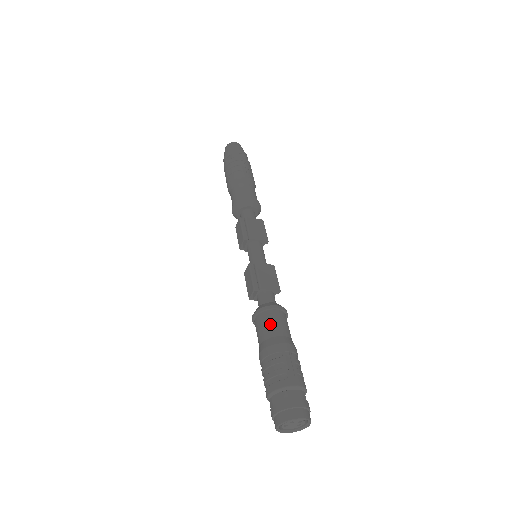
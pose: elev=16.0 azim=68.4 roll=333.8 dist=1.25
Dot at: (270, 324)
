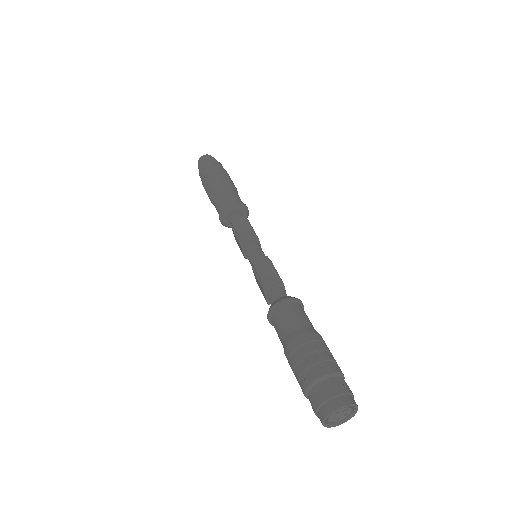
Dot at: (306, 315)
